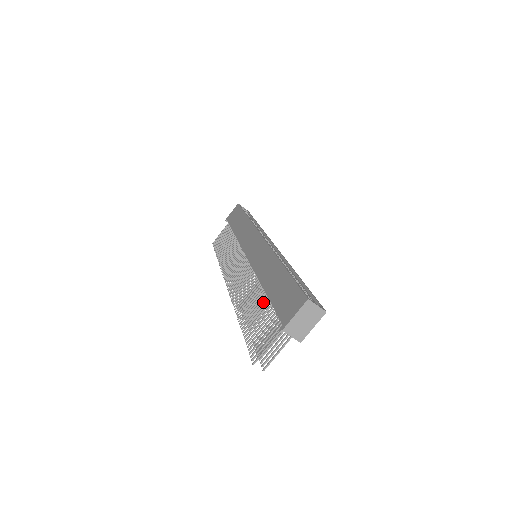
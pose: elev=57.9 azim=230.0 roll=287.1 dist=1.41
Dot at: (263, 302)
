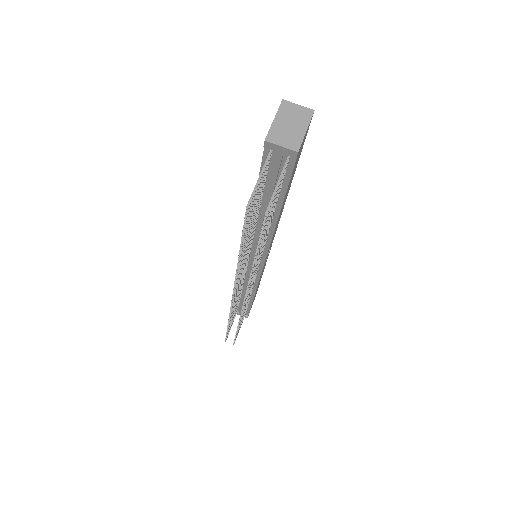
Dot at: occluded
